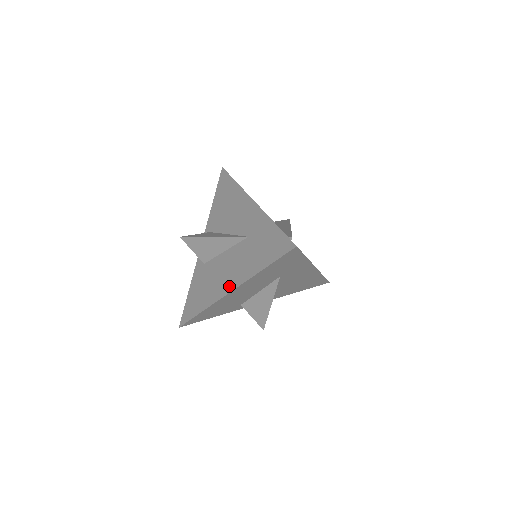
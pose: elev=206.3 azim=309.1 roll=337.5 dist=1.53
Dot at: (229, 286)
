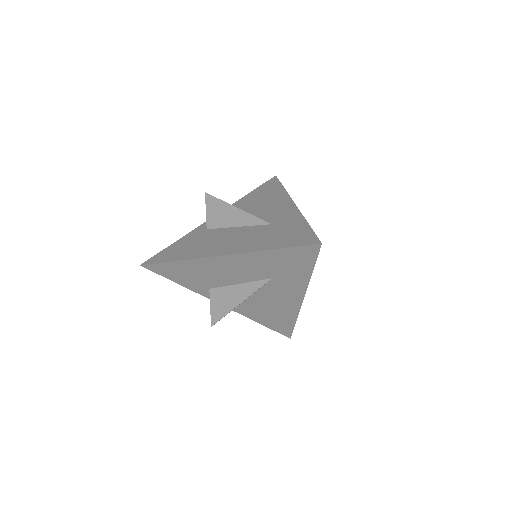
Dot at: (224, 251)
